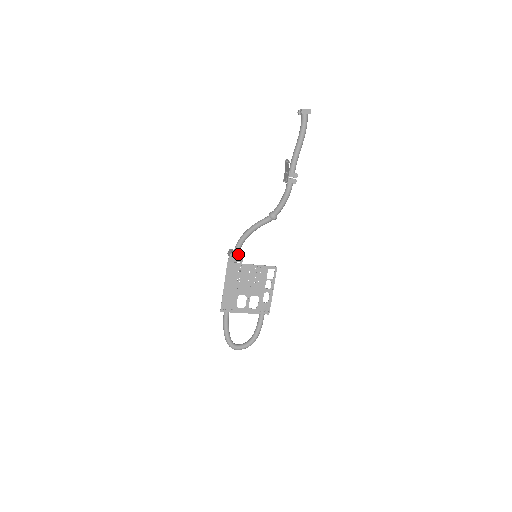
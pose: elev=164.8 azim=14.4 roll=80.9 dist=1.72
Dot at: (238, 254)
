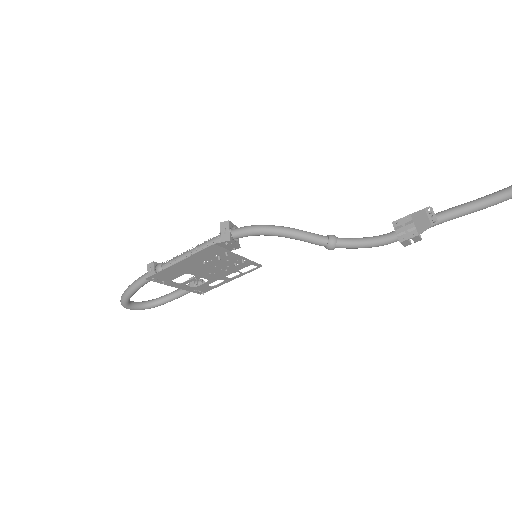
Dot at: (236, 241)
